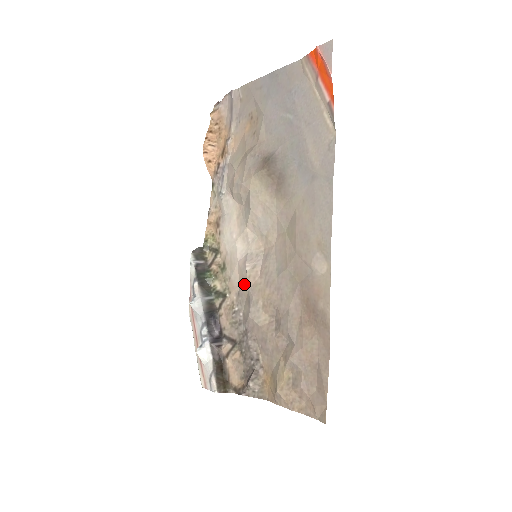
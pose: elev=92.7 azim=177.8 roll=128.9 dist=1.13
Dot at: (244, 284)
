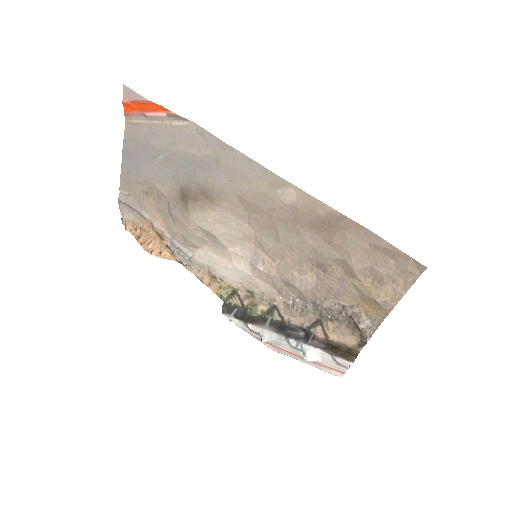
Dot at: (273, 280)
